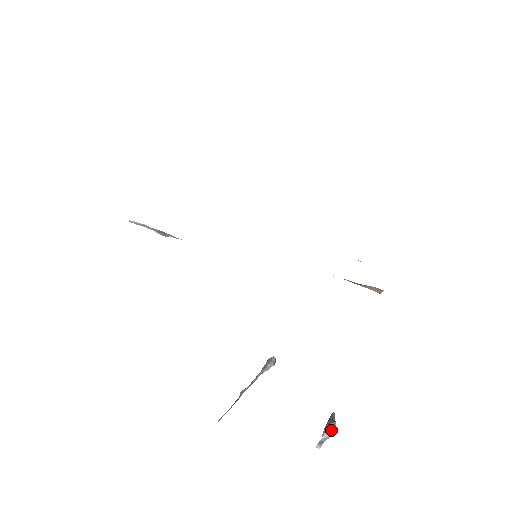
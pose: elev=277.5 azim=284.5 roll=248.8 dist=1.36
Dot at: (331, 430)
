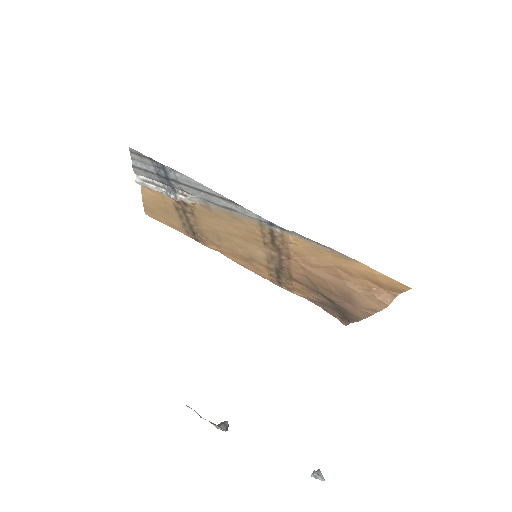
Dot at: occluded
